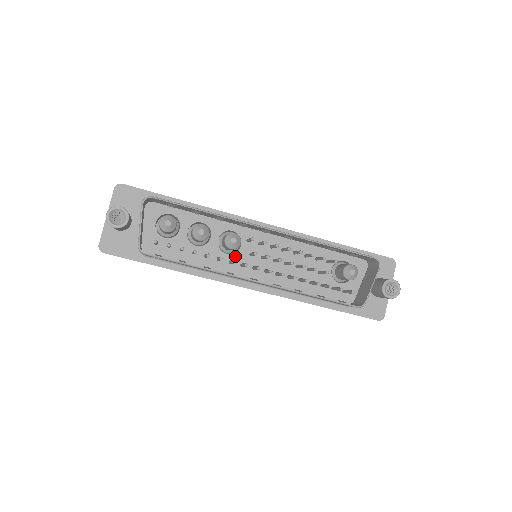
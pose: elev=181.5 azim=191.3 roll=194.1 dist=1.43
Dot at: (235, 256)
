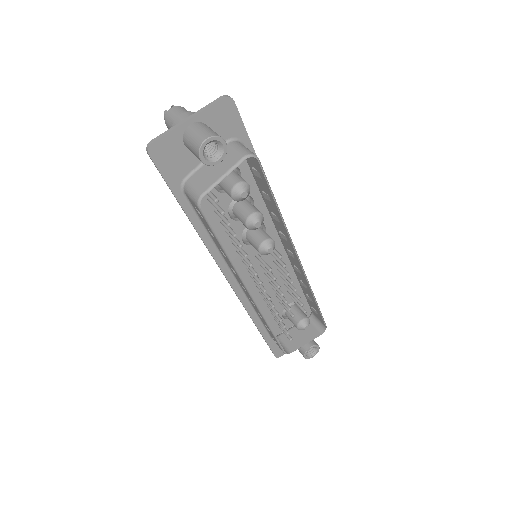
Dot at: (246, 248)
